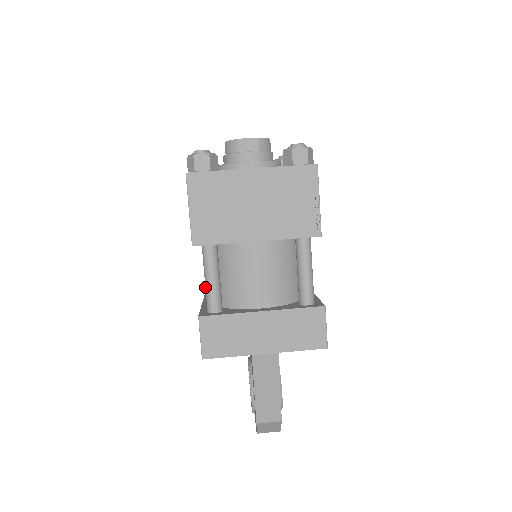
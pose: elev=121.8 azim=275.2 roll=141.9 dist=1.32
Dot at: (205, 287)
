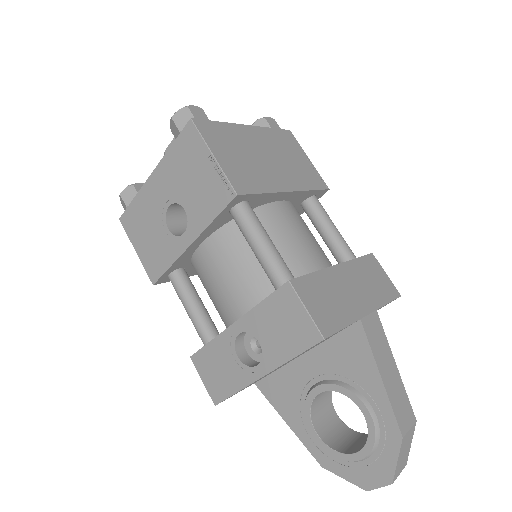
Dot at: (263, 256)
